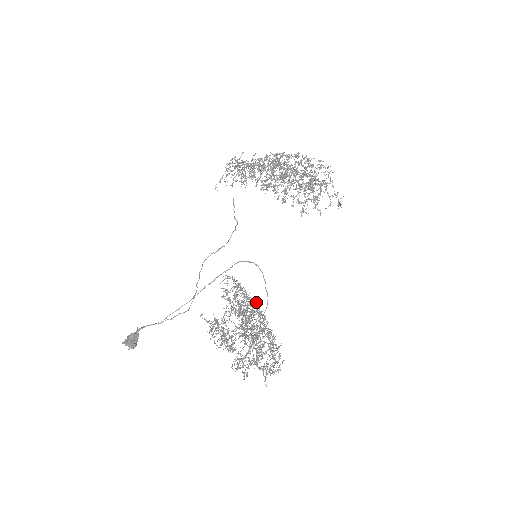
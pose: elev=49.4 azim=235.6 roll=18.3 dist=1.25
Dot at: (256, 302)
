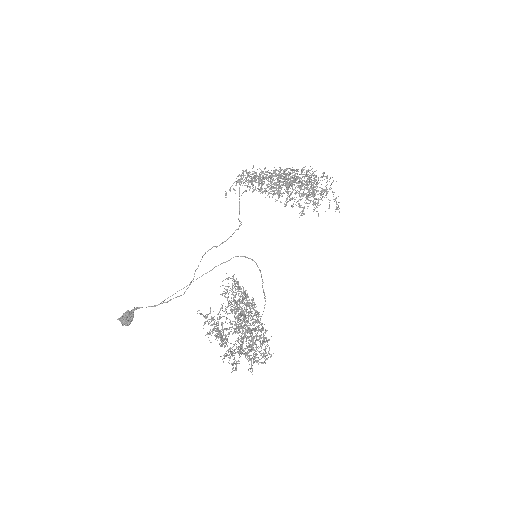
Dot at: (252, 299)
